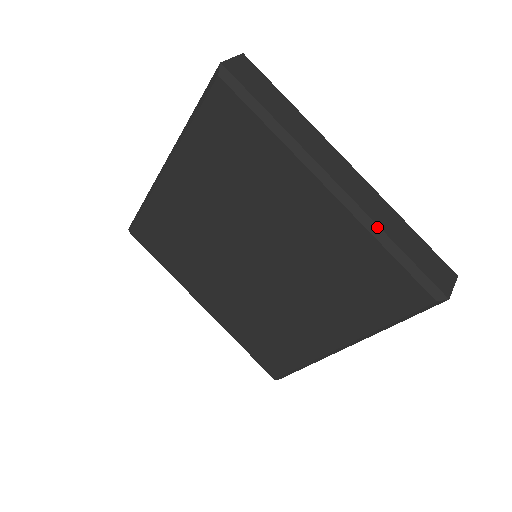
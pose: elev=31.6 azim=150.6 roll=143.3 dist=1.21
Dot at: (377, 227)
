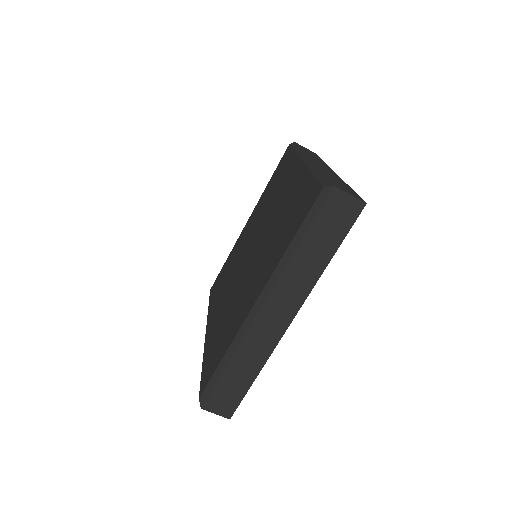
Dot at: (316, 167)
